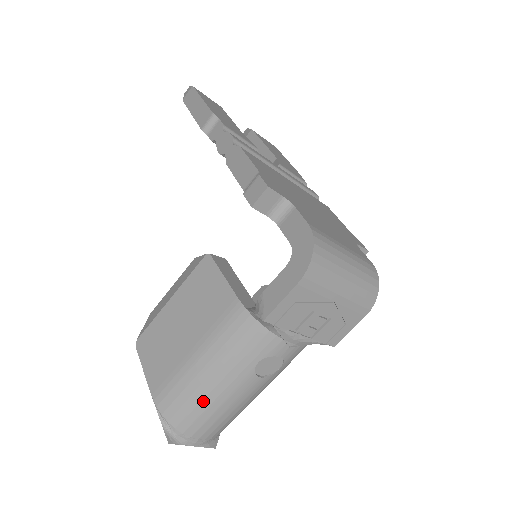
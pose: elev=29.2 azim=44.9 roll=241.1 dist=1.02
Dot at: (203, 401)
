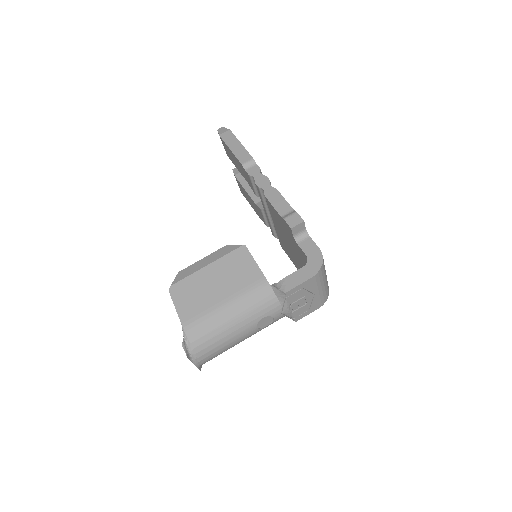
Dot at: (220, 334)
